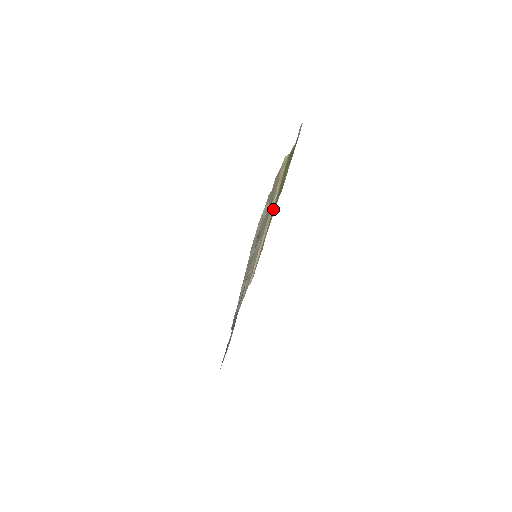
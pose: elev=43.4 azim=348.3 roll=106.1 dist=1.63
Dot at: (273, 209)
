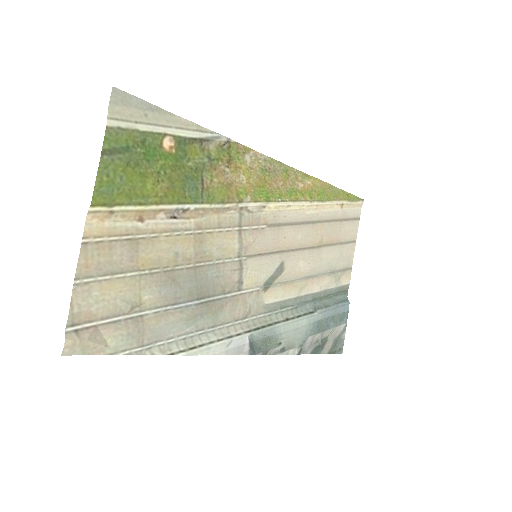
Dot at: (227, 191)
